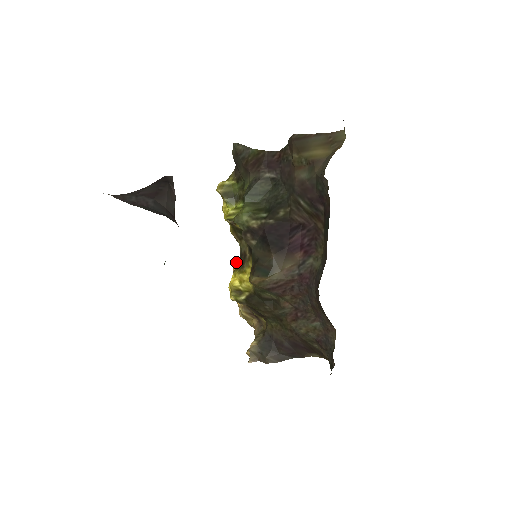
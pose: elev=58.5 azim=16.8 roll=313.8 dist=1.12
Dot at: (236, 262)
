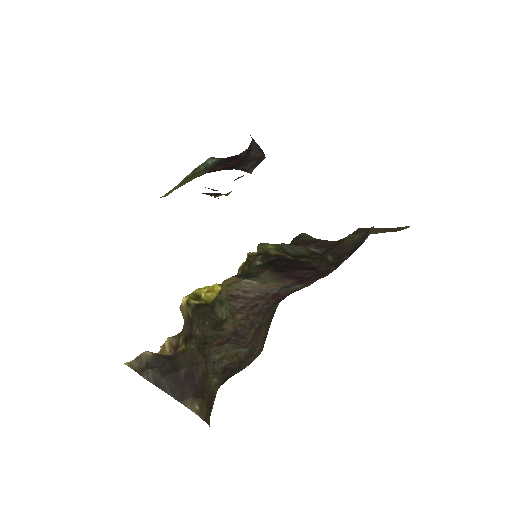
Dot at: occluded
